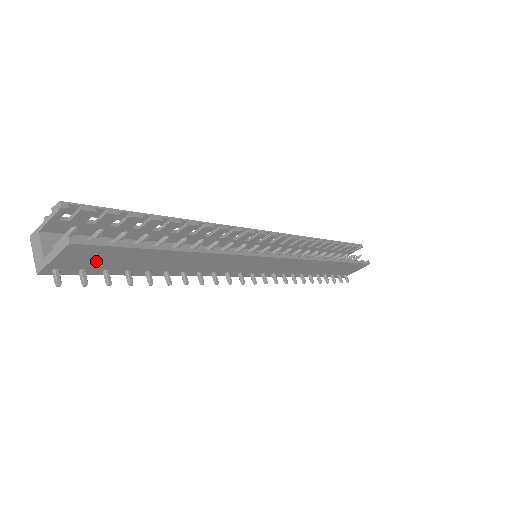
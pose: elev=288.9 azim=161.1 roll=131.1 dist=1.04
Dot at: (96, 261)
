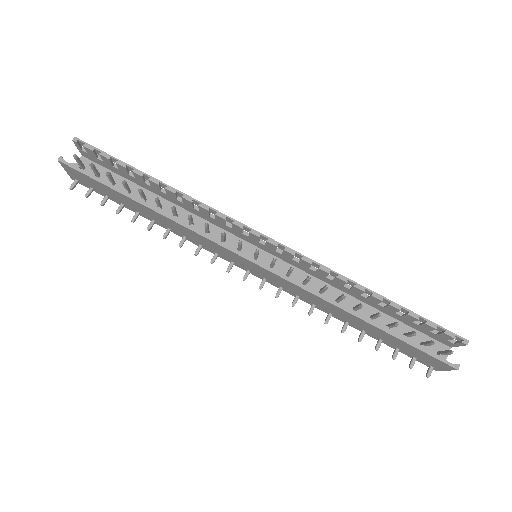
Dot at: (91, 183)
